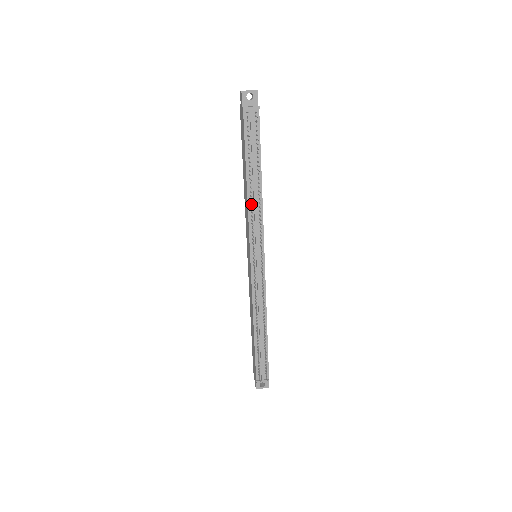
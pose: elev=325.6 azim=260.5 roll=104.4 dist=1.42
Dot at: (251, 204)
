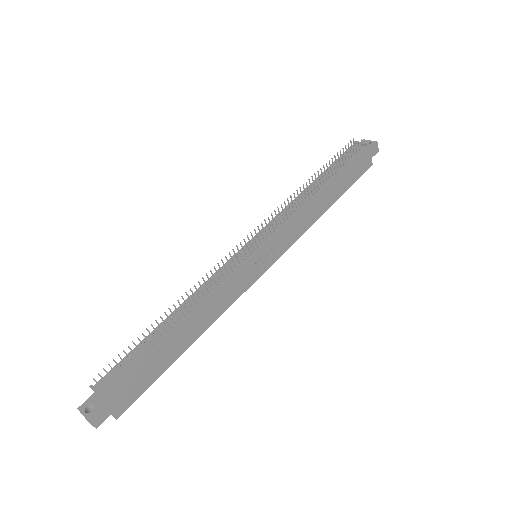
Dot at: occluded
